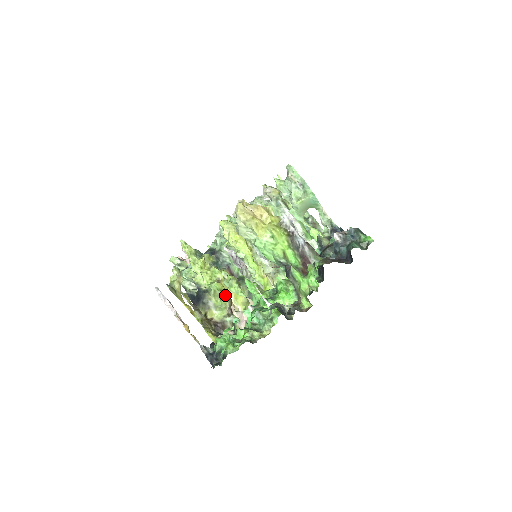
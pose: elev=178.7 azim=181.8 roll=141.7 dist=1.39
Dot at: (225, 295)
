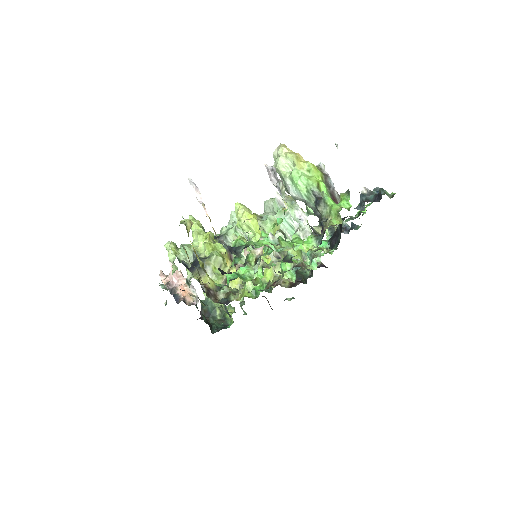
Dot at: (225, 265)
